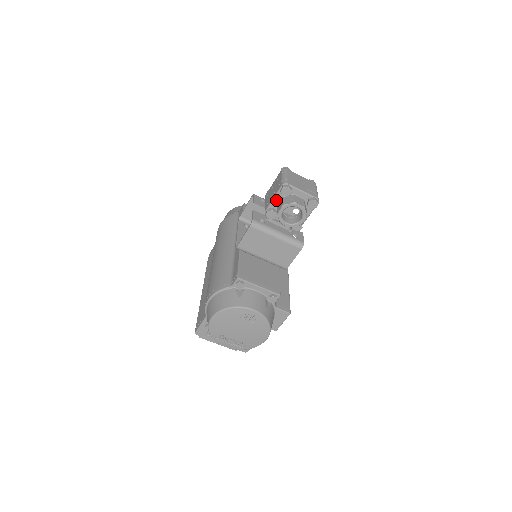
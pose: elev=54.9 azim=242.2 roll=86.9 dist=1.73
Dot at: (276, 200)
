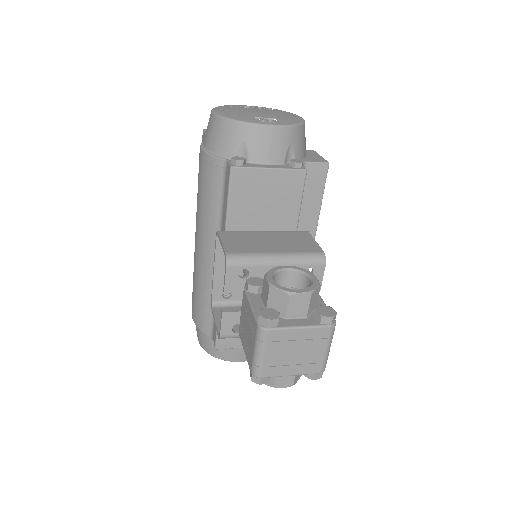
Dot at: occluded
